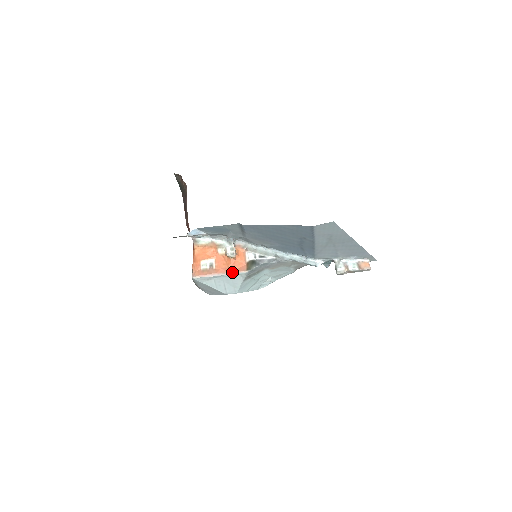
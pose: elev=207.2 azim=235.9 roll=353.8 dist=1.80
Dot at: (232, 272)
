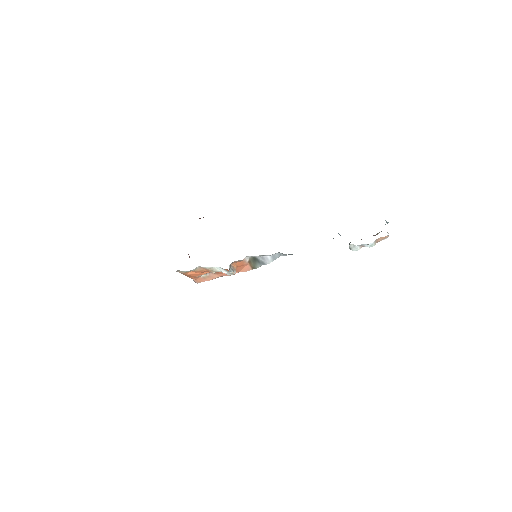
Dot at: occluded
